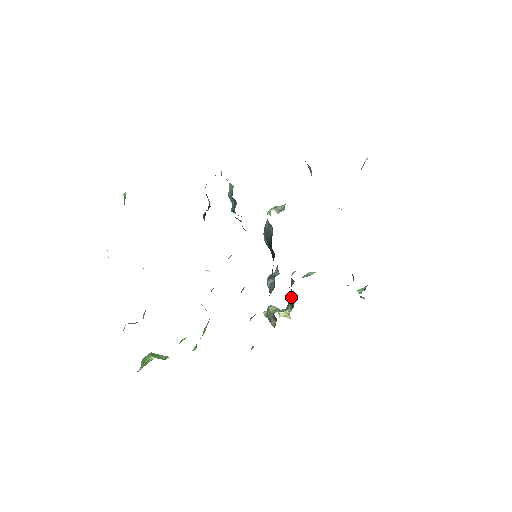
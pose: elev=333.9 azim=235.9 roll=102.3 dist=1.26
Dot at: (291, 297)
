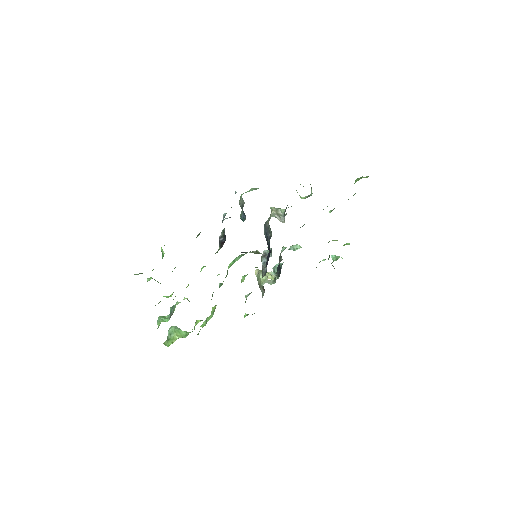
Dot at: (278, 266)
